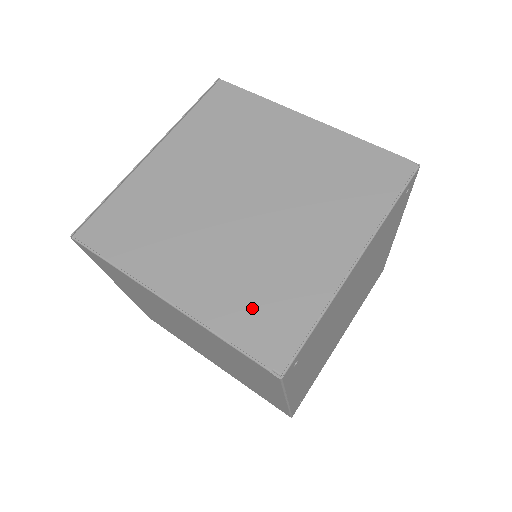
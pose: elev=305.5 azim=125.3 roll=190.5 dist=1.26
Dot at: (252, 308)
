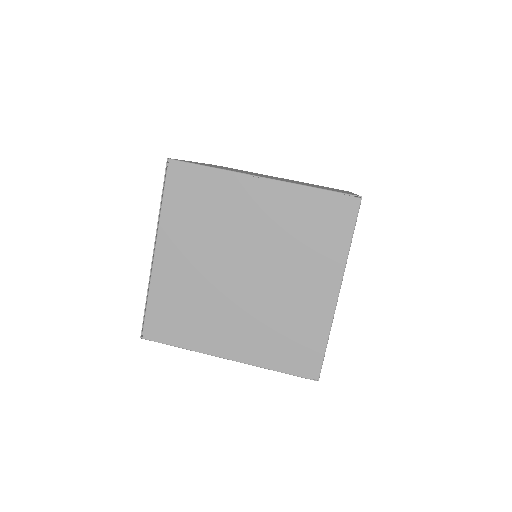
Dot at: (284, 348)
